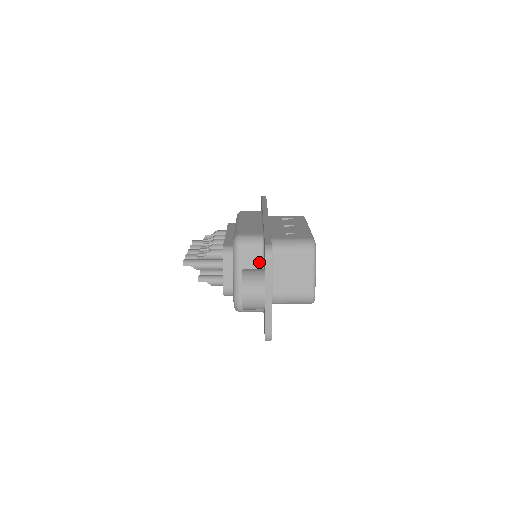
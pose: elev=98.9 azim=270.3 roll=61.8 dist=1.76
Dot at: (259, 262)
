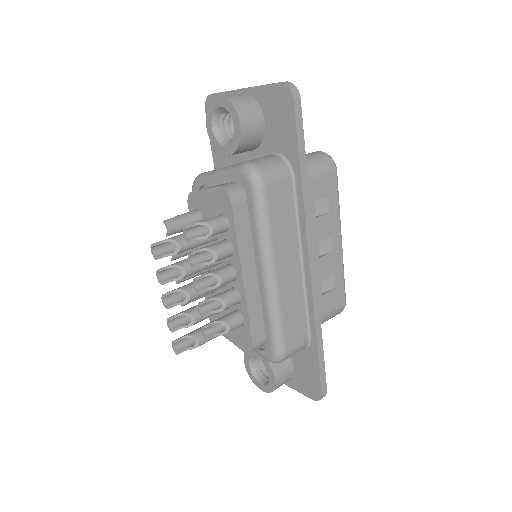
Dot at: occluded
